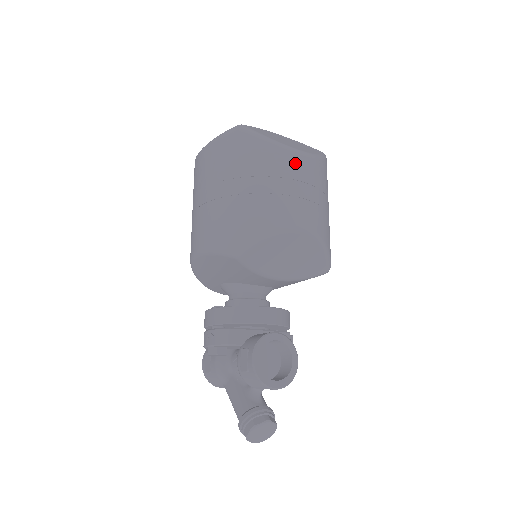
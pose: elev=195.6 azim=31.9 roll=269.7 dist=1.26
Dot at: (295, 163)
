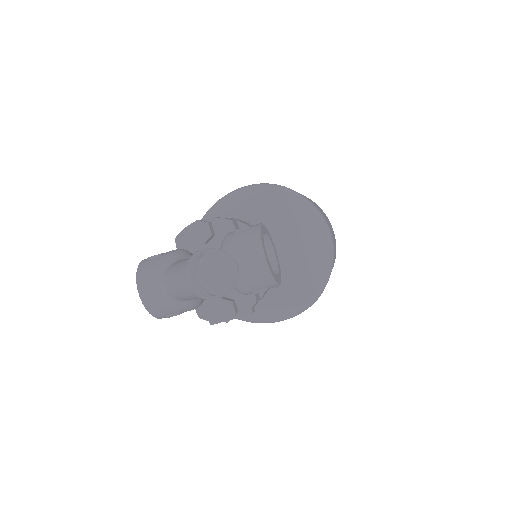
Dot at: (331, 226)
